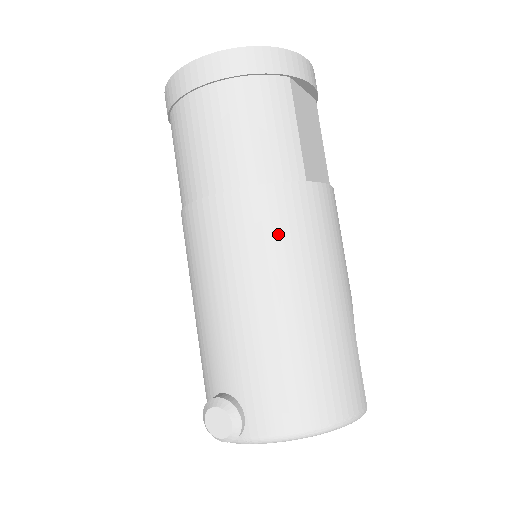
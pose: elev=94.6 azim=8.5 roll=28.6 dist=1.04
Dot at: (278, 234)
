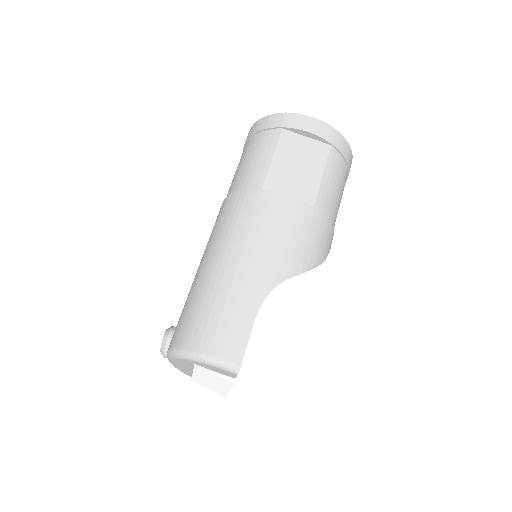
Dot at: (226, 221)
